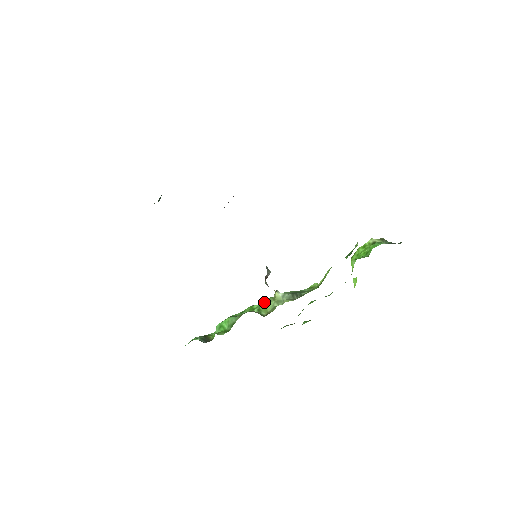
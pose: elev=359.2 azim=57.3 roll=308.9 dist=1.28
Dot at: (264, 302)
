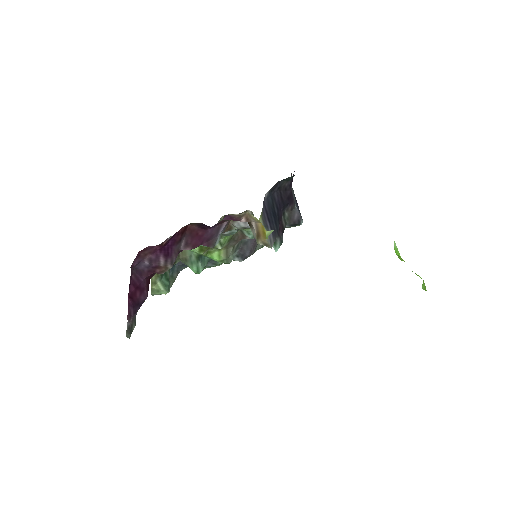
Dot at: occluded
